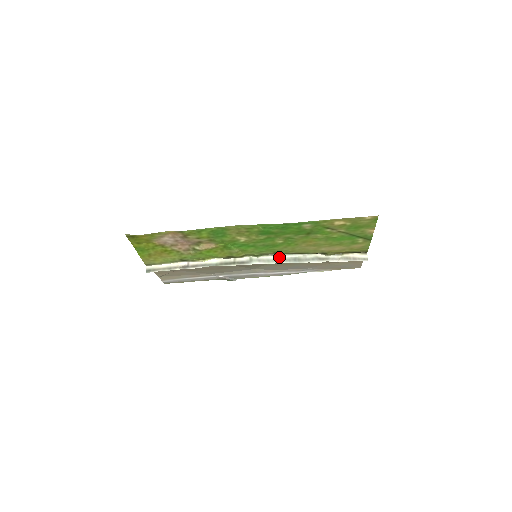
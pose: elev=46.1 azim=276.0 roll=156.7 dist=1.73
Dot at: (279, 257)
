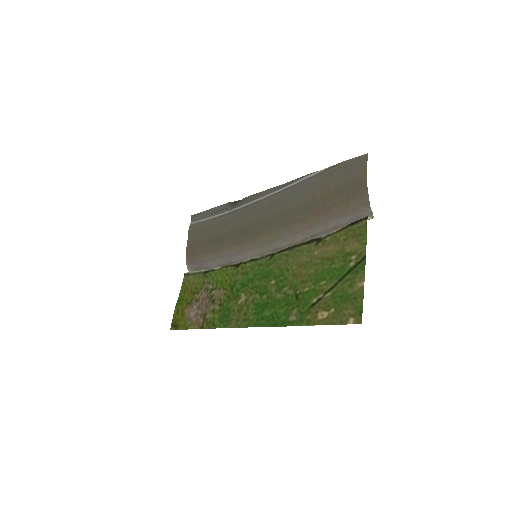
Dot at: (277, 252)
